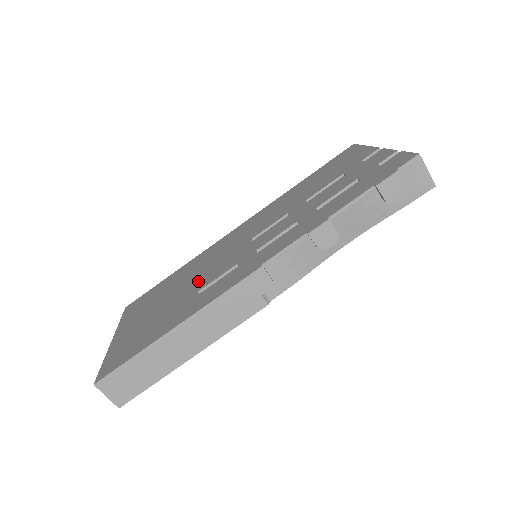
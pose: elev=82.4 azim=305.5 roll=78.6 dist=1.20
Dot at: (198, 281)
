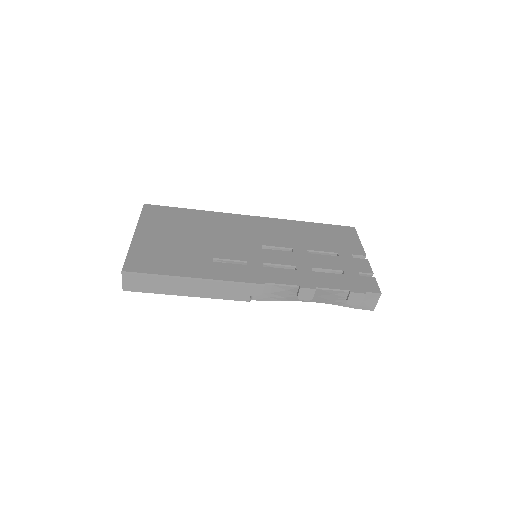
Dot at: (215, 246)
